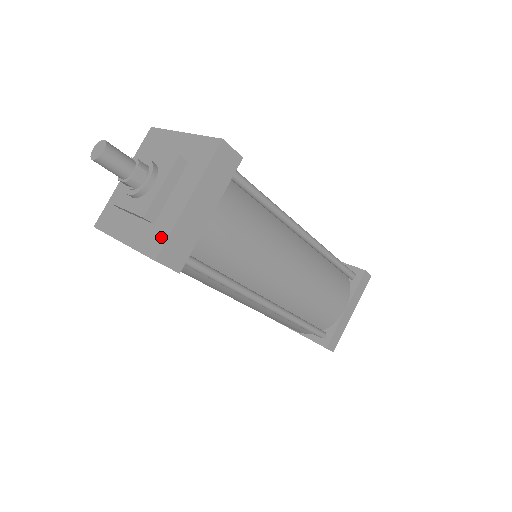
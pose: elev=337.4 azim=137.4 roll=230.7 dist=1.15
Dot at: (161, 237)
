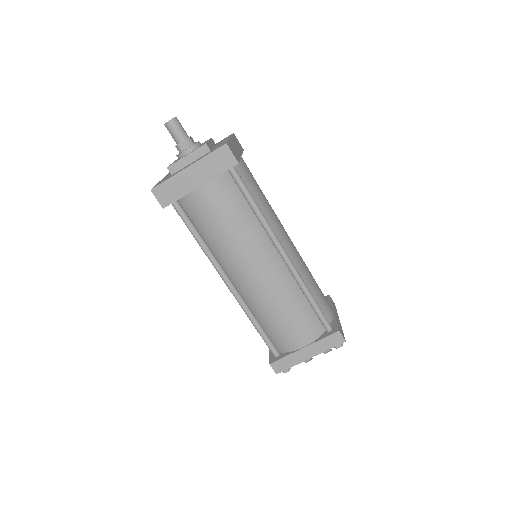
Dot at: (164, 181)
